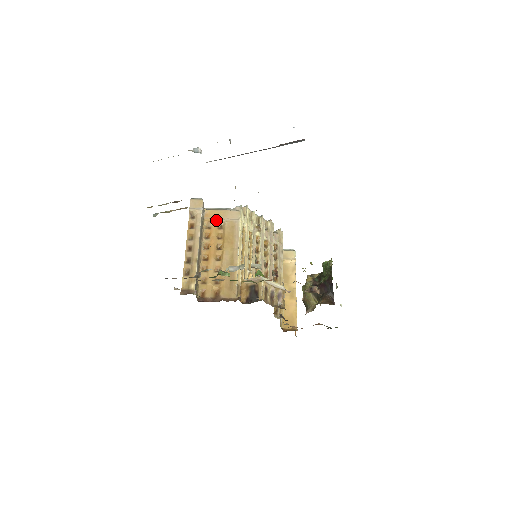
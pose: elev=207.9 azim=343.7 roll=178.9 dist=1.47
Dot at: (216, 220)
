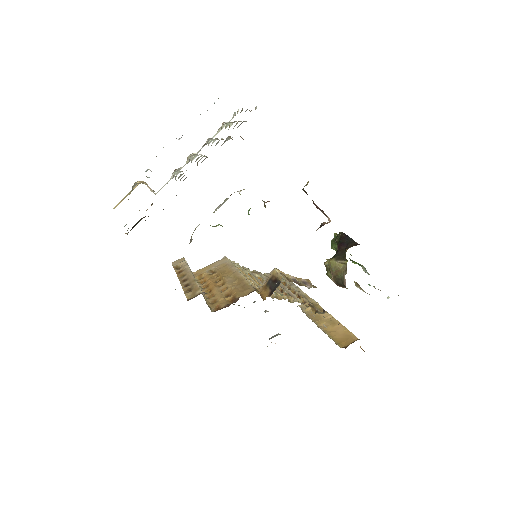
Dot at: (206, 271)
